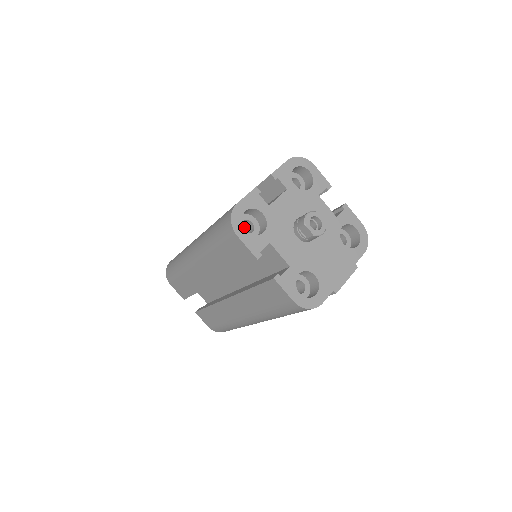
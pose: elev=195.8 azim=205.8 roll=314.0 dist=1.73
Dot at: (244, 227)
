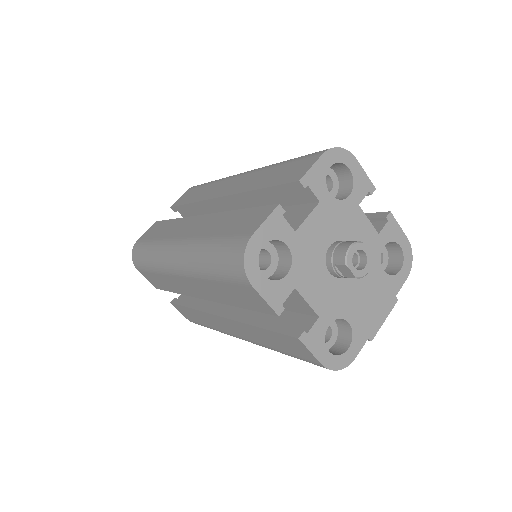
Dot at: occluded
